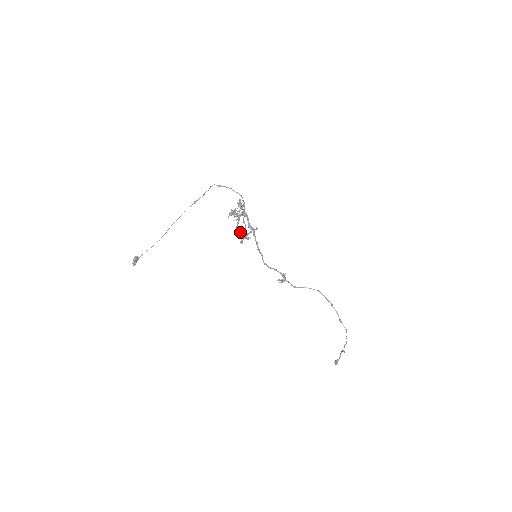
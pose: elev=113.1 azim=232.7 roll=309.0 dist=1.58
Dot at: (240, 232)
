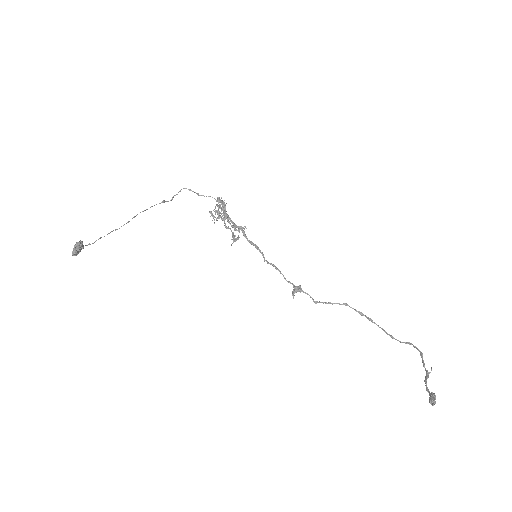
Dot at: (230, 223)
